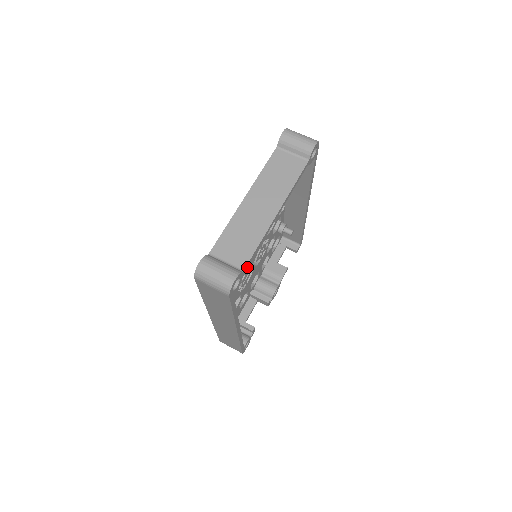
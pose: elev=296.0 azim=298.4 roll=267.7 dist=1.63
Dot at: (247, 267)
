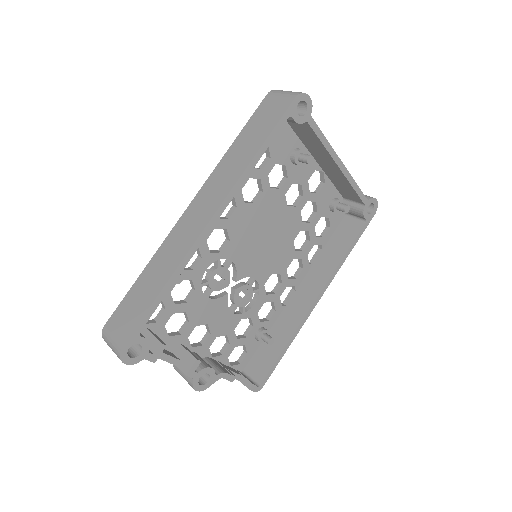
Dot at: (237, 259)
